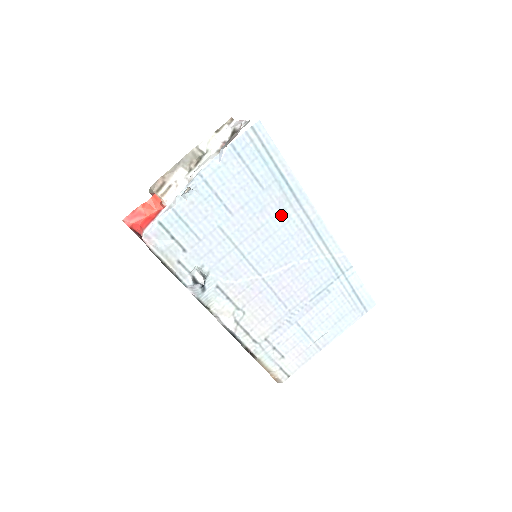
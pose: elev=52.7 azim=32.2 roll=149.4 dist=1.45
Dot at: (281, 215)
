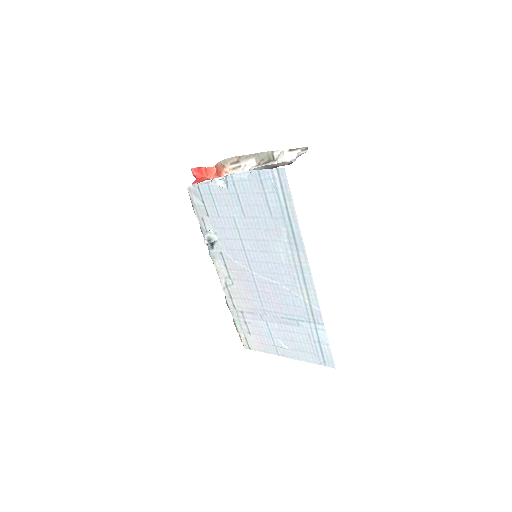
Dot at: (280, 244)
